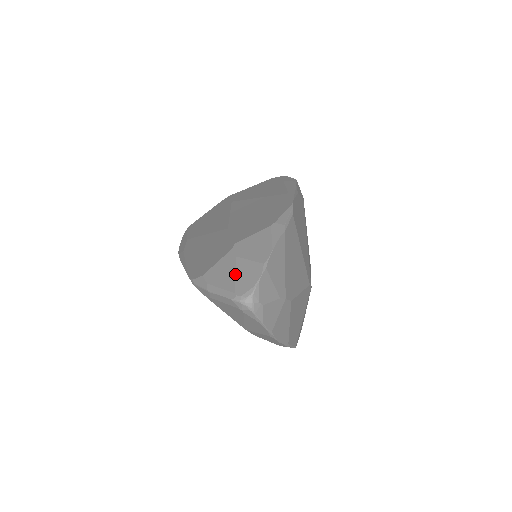
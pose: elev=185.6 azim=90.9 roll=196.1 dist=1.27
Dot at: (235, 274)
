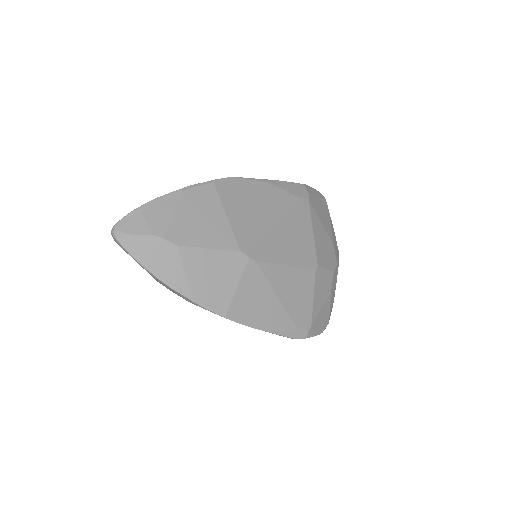
Dot at: occluded
